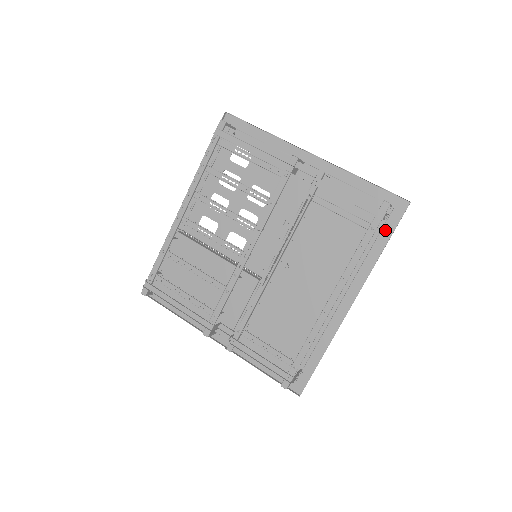
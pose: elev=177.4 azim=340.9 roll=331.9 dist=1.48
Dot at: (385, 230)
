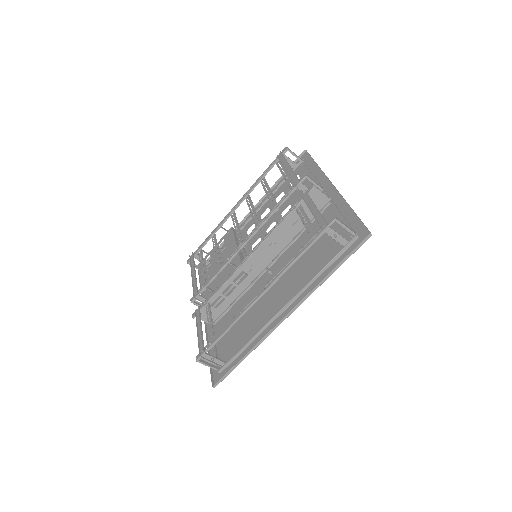
Dot at: (342, 257)
